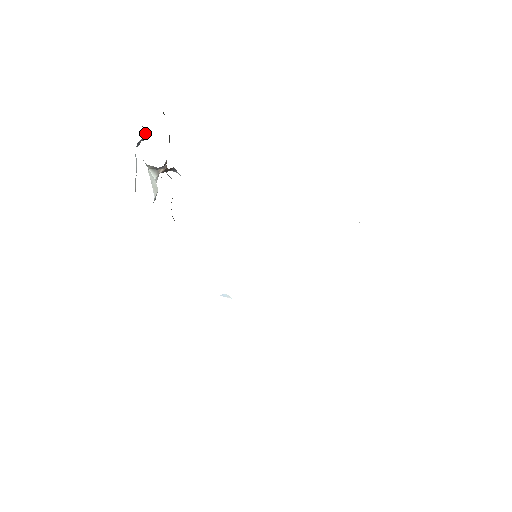
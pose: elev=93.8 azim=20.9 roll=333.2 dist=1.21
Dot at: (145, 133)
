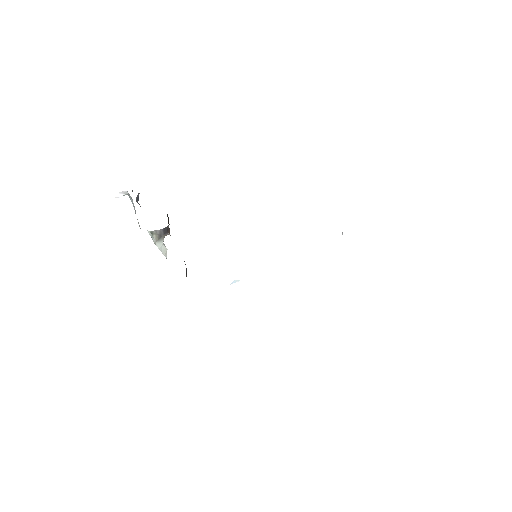
Dot at: (138, 197)
